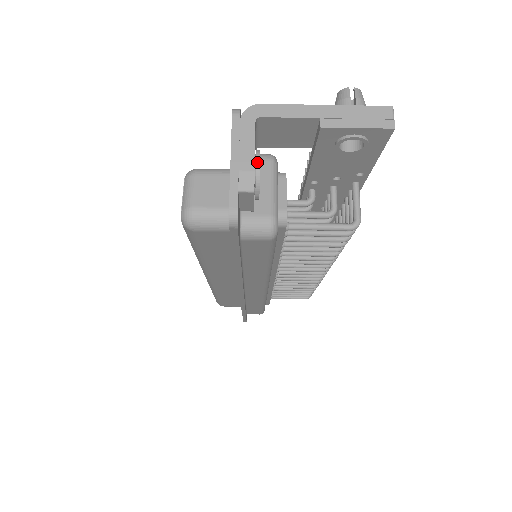
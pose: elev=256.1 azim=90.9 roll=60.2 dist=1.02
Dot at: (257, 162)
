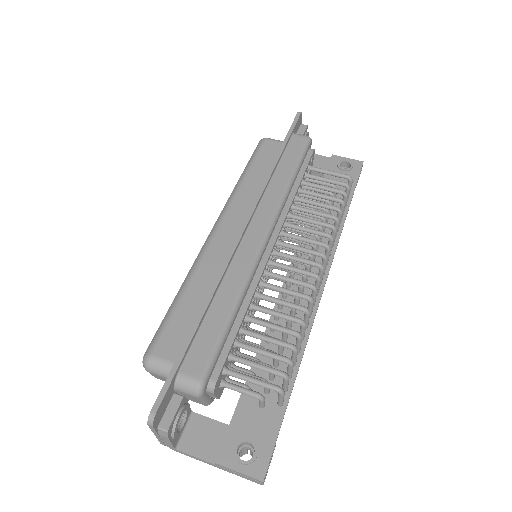
Dot at: occluded
